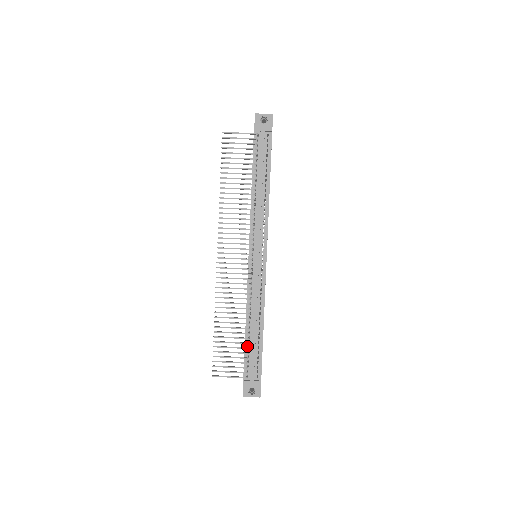
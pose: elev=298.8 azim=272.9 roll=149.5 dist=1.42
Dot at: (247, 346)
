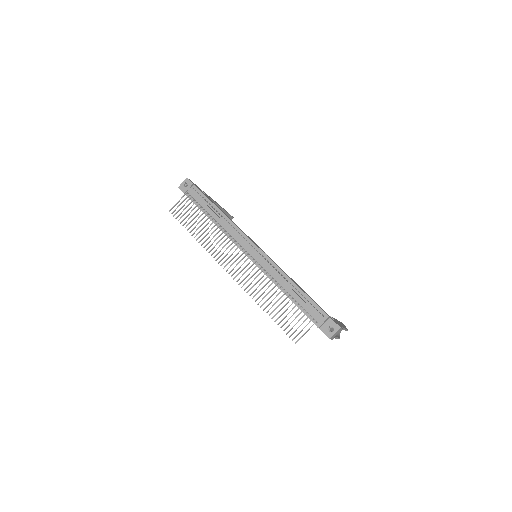
Dot at: (297, 304)
